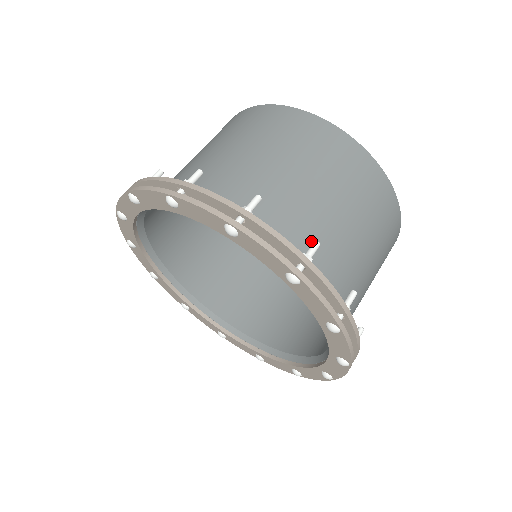
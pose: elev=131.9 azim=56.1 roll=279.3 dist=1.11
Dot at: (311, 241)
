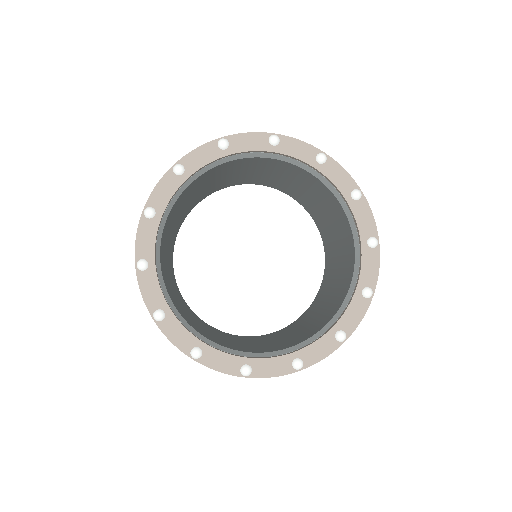
Dot at: occluded
